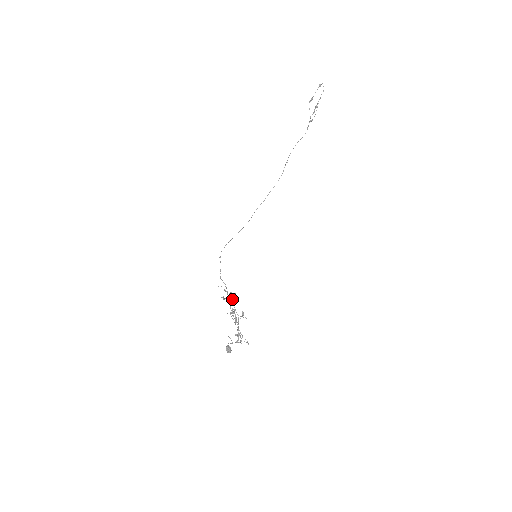
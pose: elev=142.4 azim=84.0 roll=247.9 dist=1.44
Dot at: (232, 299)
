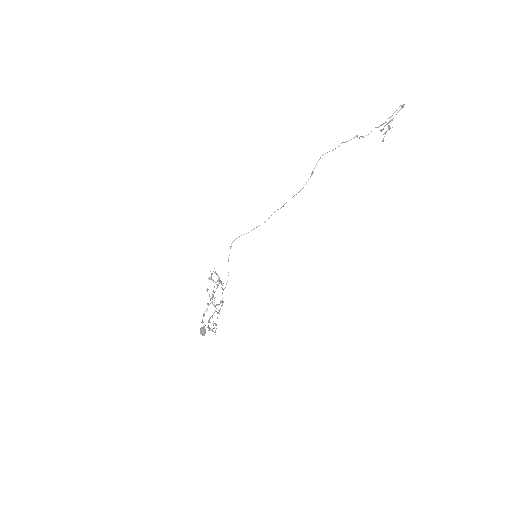
Dot at: occluded
